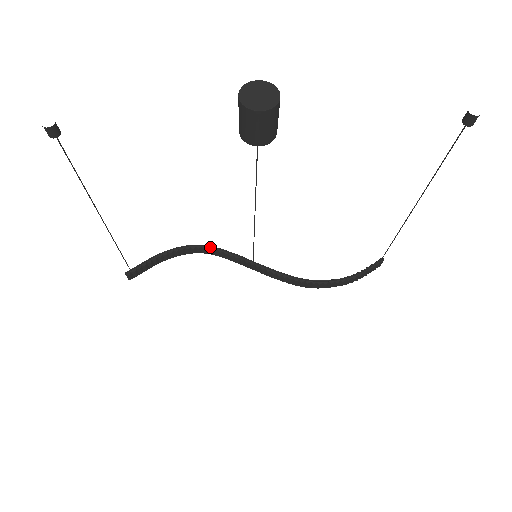
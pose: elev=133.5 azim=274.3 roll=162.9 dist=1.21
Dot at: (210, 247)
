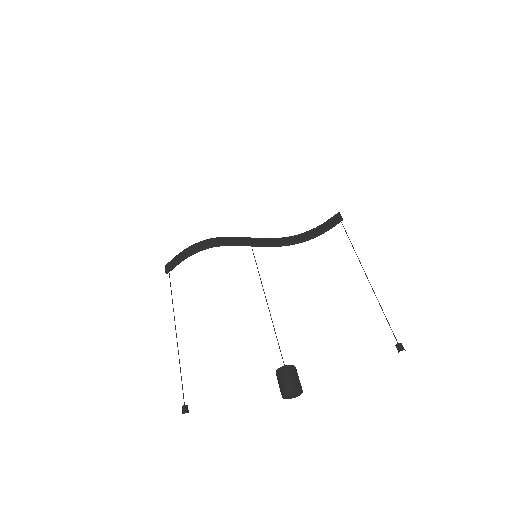
Dot at: occluded
